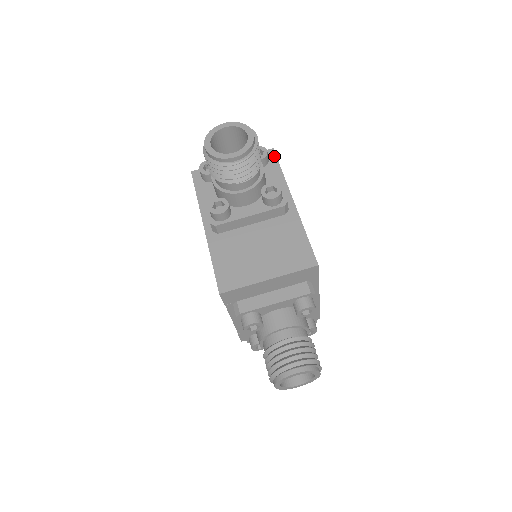
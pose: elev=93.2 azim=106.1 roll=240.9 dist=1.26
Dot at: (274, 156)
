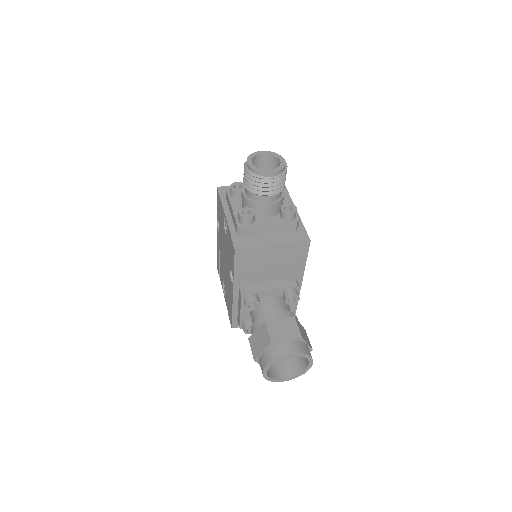
Dot at: occluded
